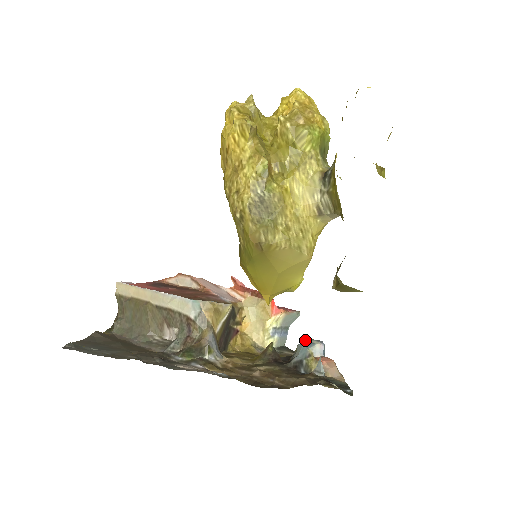
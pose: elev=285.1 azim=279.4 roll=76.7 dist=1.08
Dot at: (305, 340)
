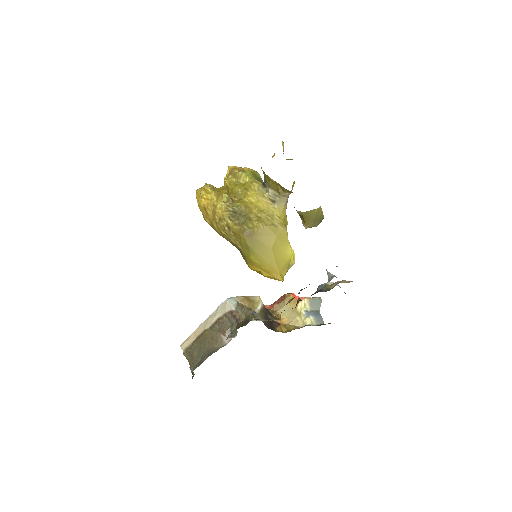
Dot at: occluded
